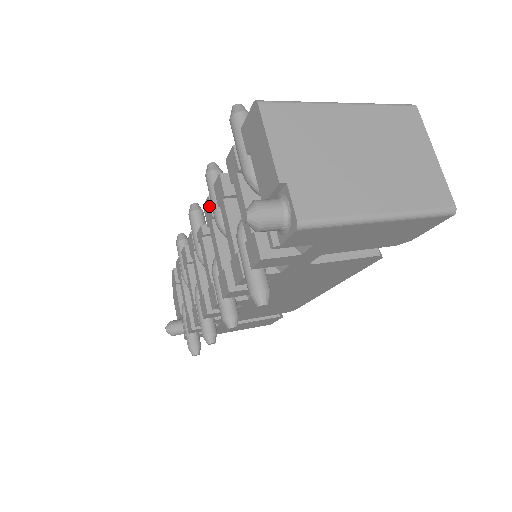
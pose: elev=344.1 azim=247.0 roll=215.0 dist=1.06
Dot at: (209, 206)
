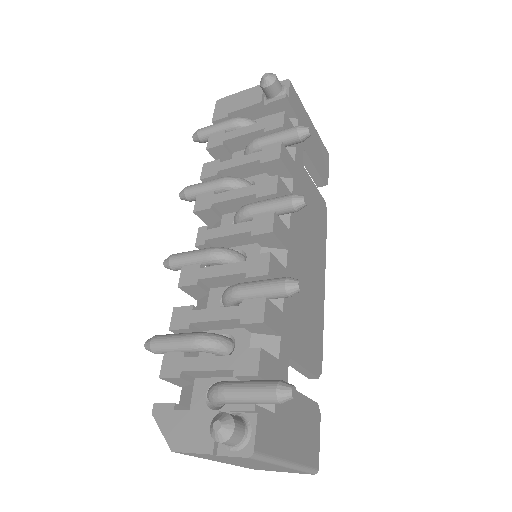
Dot at: (203, 195)
